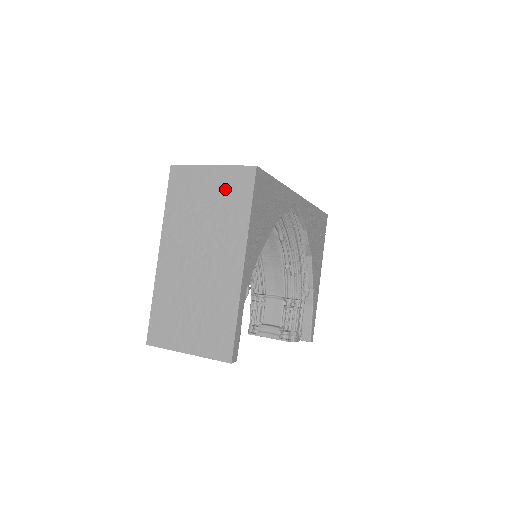
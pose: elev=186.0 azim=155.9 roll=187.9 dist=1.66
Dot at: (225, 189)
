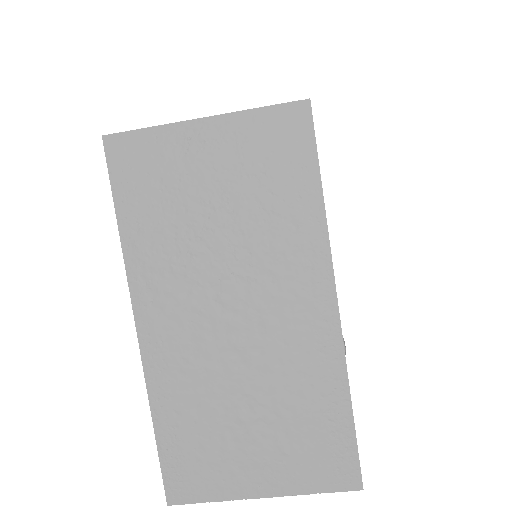
Dot at: (251, 162)
